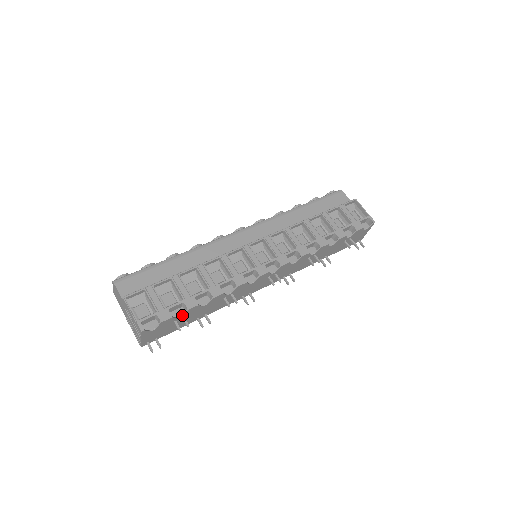
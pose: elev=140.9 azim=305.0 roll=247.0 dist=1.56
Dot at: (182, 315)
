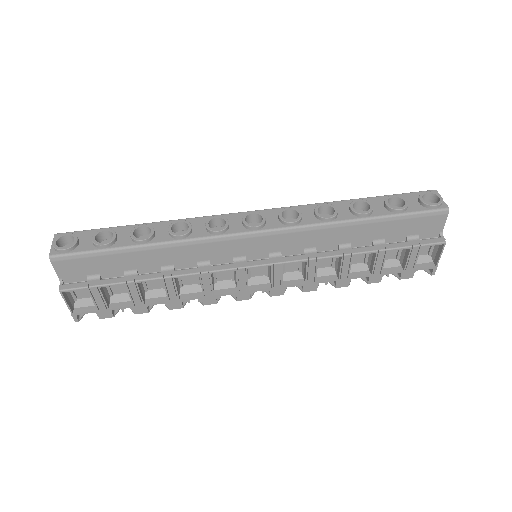
Dot at: occluded
